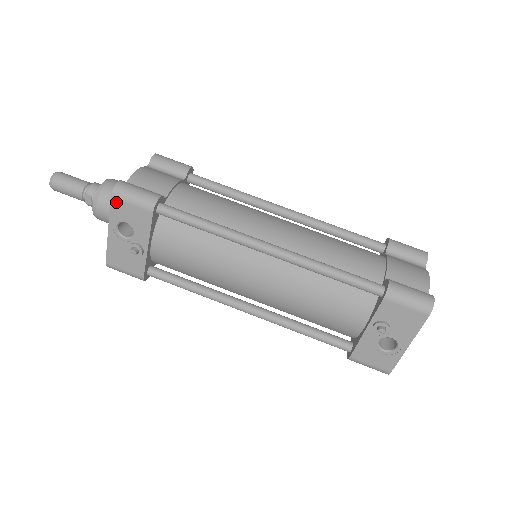
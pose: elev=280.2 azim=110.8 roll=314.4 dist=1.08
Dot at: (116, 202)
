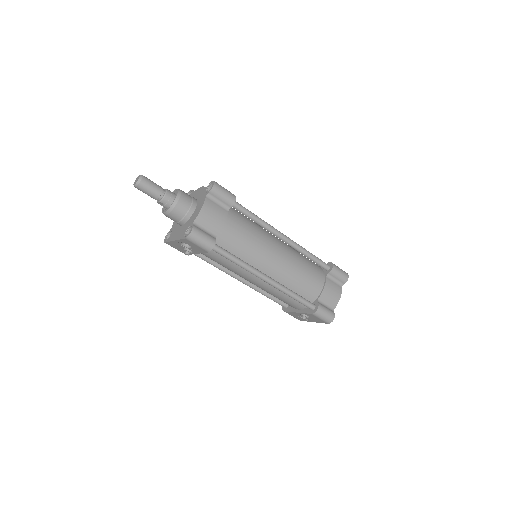
Dot at: (187, 240)
